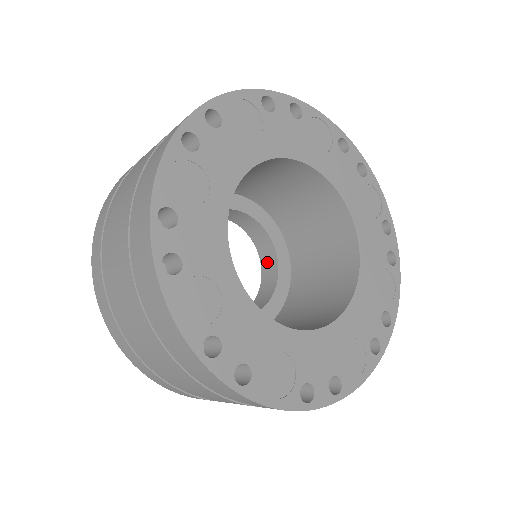
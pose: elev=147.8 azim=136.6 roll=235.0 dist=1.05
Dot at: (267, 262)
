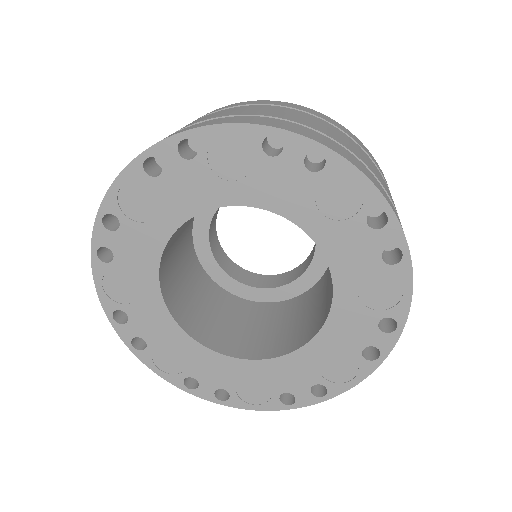
Dot at: (313, 251)
